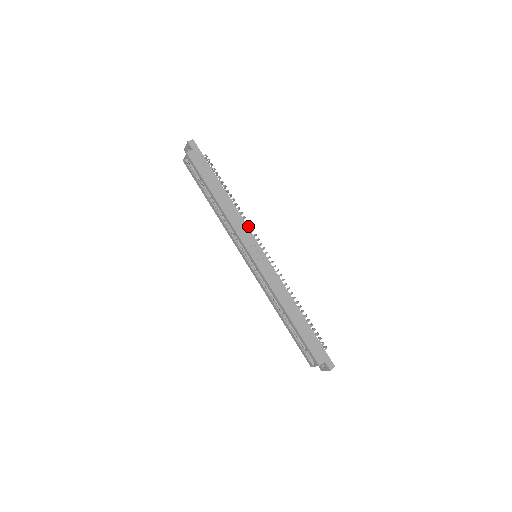
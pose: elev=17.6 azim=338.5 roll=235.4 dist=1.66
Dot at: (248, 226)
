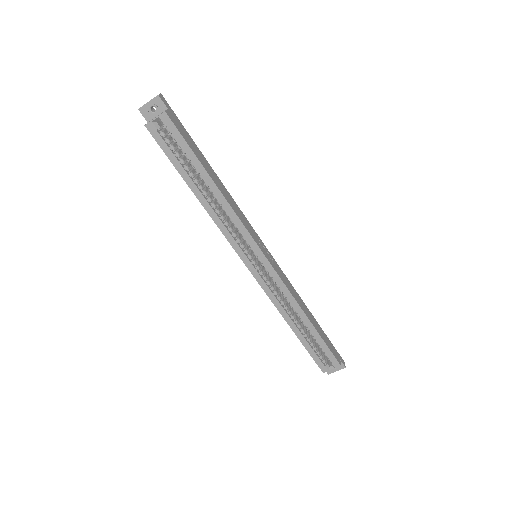
Dot at: occluded
